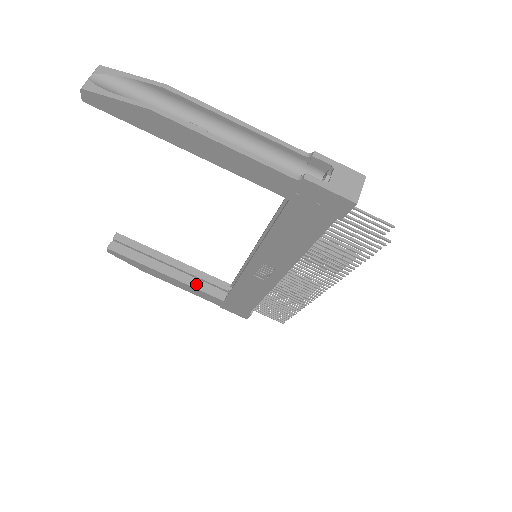
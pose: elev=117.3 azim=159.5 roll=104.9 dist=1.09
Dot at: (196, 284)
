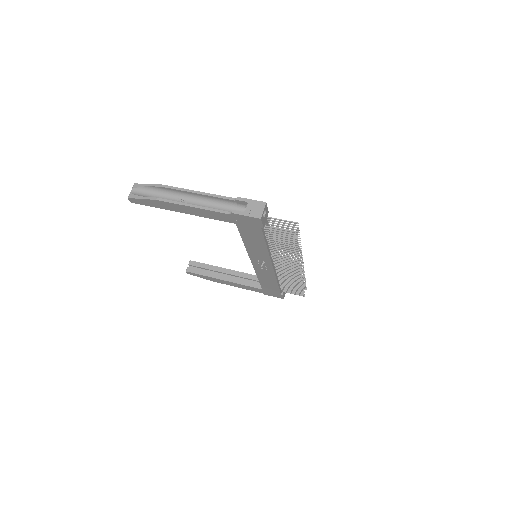
Dot at: (243, 282)
